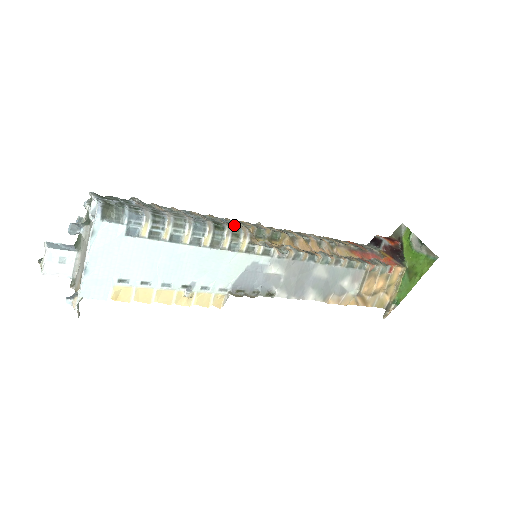
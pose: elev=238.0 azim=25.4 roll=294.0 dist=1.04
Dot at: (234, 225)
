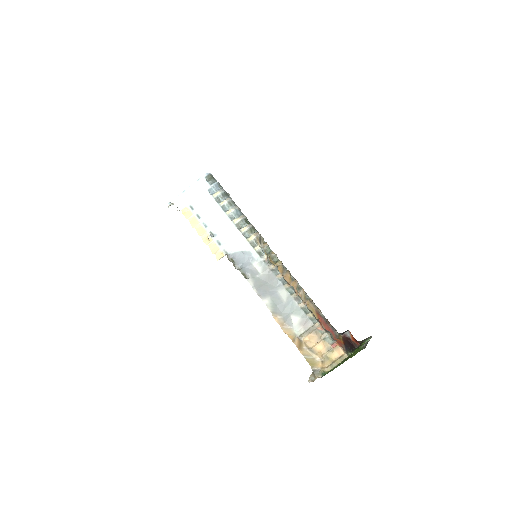
Dot at: (256, 230)
